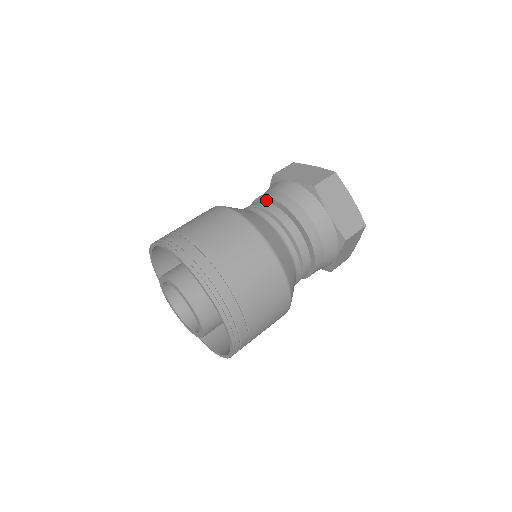
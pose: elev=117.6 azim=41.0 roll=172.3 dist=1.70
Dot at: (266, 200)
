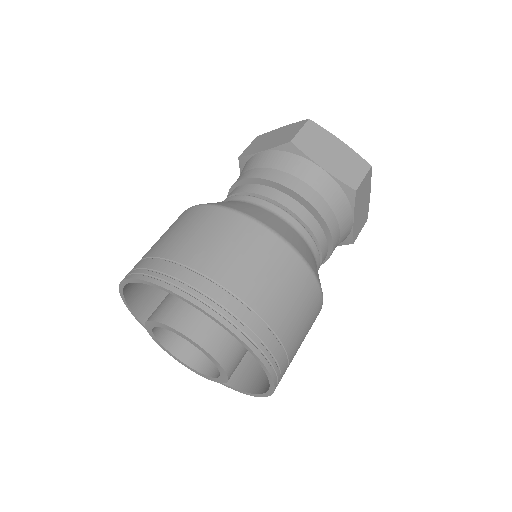
Dot at: occluded
